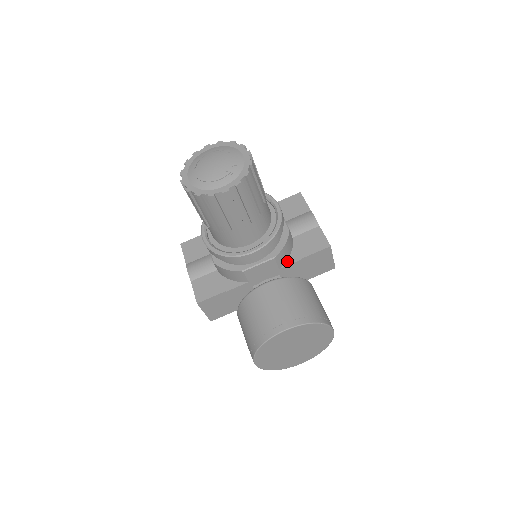
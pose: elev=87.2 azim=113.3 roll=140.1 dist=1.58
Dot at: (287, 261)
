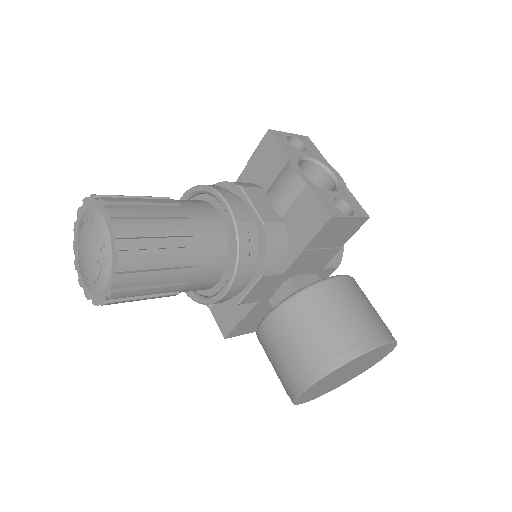
Dot at: (288, 259)
